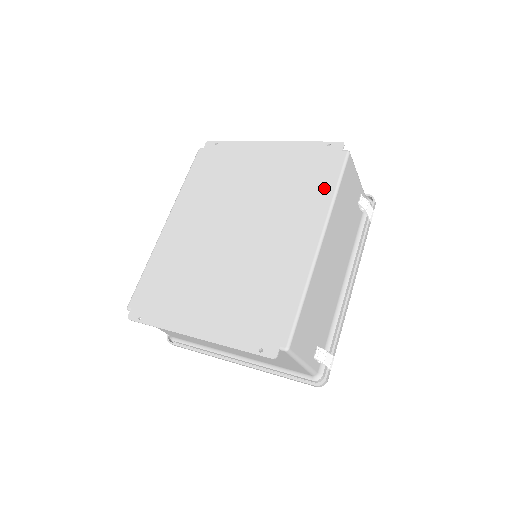
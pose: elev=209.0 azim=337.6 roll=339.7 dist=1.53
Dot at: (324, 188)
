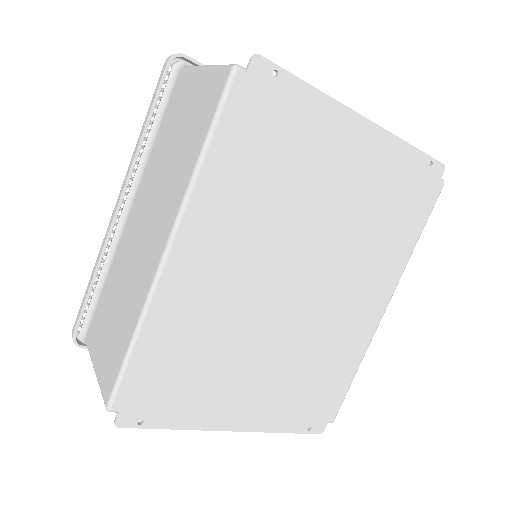
Dot at: (409, 236)
